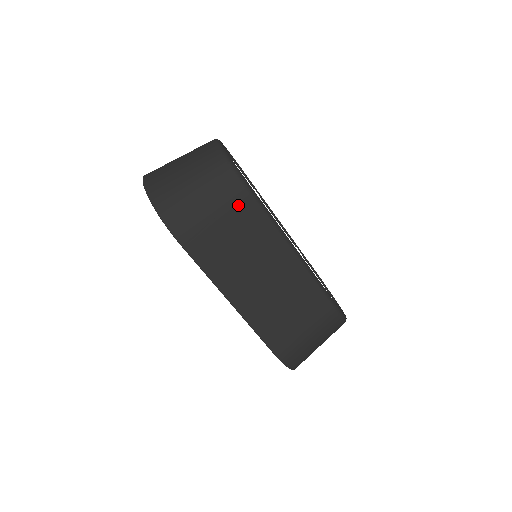
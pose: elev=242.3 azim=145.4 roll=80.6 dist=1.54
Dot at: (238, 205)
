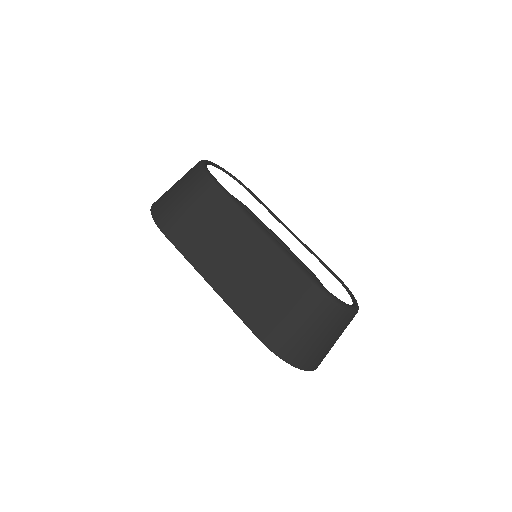
Dot at: (205, 195)
